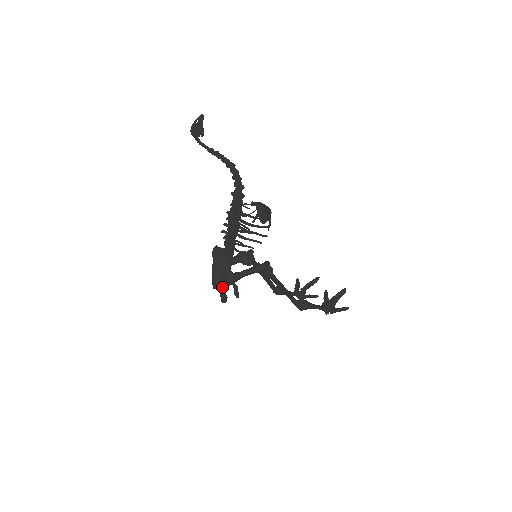
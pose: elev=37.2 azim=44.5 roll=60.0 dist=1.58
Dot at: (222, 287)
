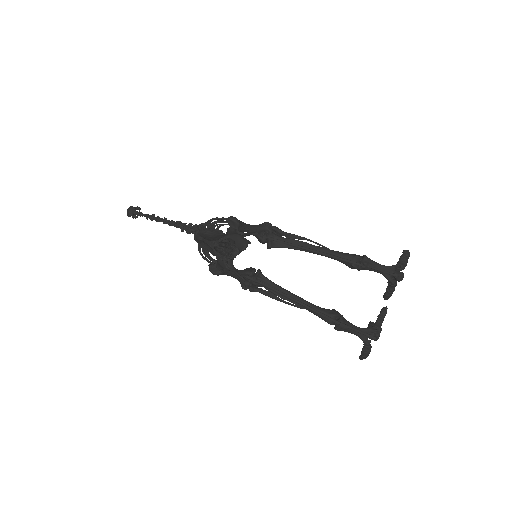
Dot at: (229, 233)
